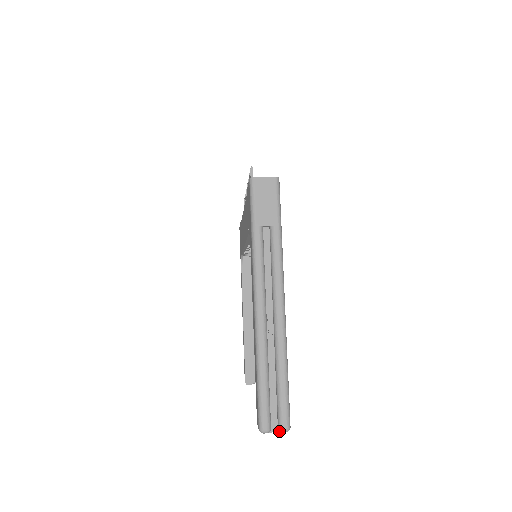
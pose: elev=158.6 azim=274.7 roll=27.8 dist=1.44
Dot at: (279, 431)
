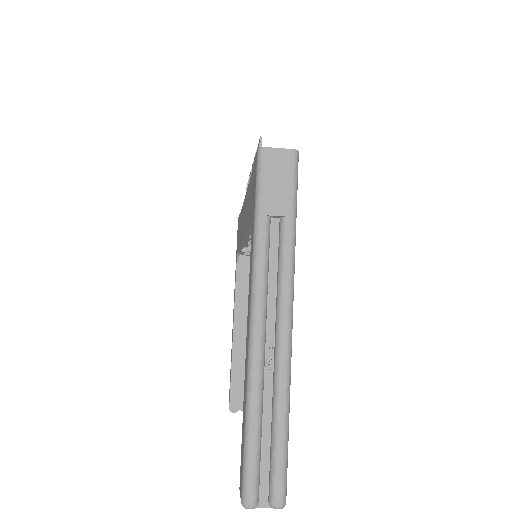
Dot at: (269, 506)
